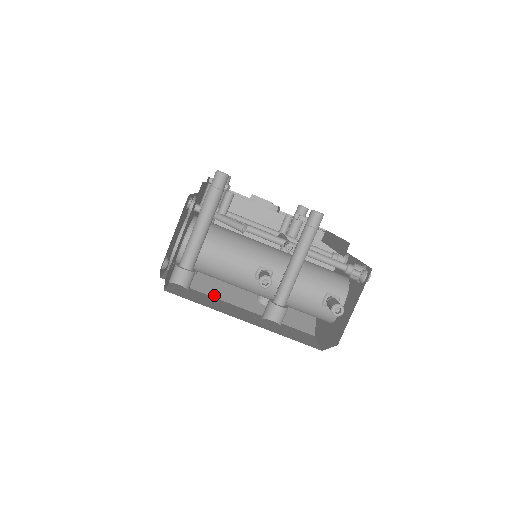
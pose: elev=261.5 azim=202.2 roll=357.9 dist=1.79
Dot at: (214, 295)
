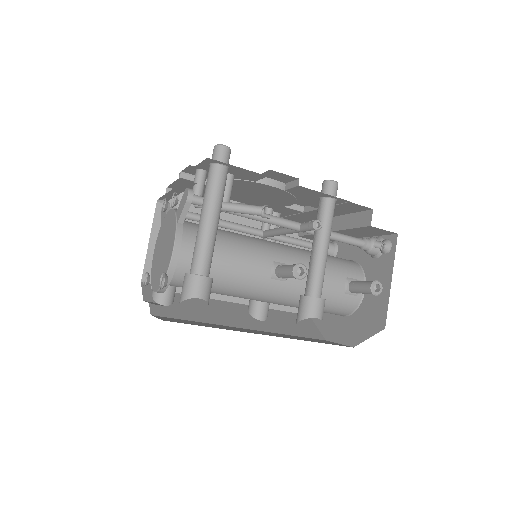
Dot at: (207, 321)
